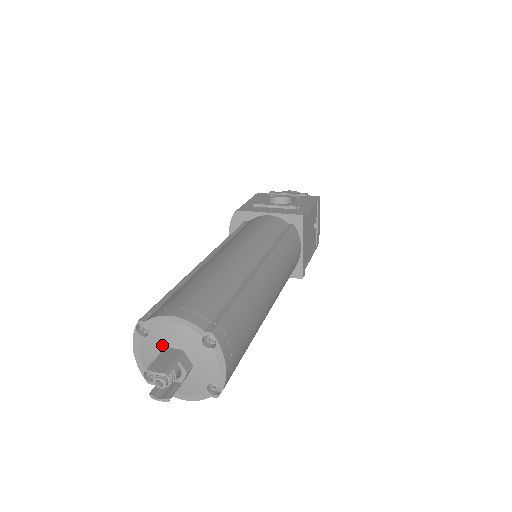
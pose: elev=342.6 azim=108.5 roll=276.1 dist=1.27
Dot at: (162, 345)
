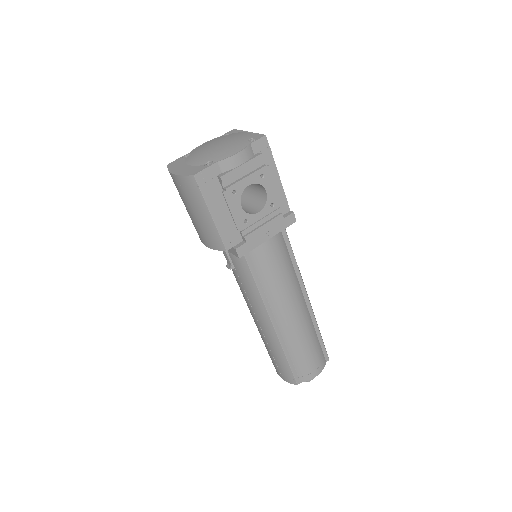
Dot at: occluded
